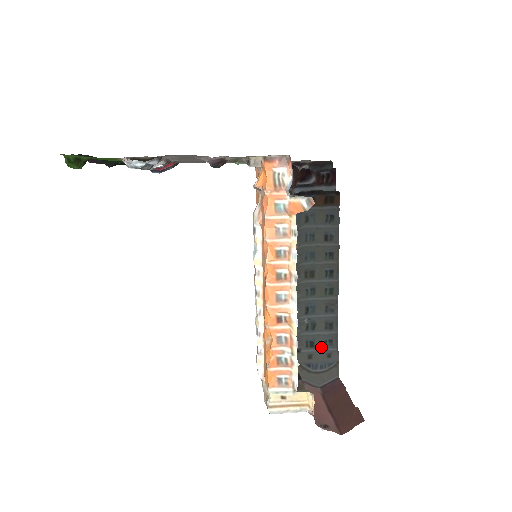
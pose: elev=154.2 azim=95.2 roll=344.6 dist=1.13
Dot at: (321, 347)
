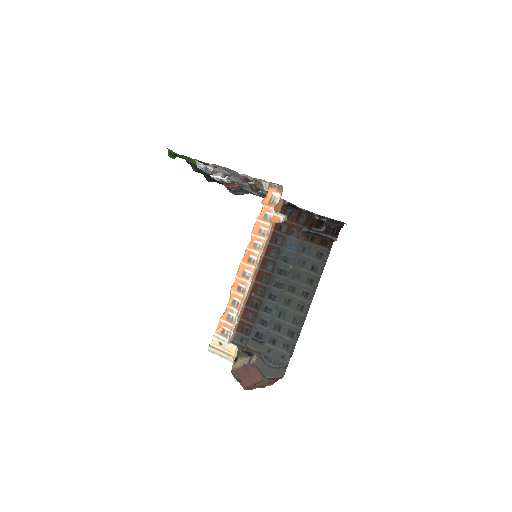
Dot at: (279, 347)
